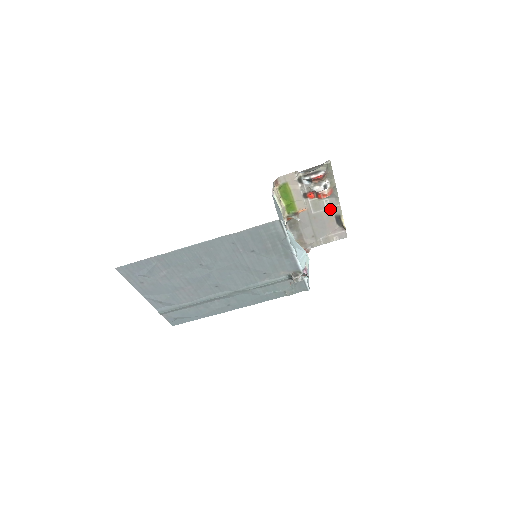
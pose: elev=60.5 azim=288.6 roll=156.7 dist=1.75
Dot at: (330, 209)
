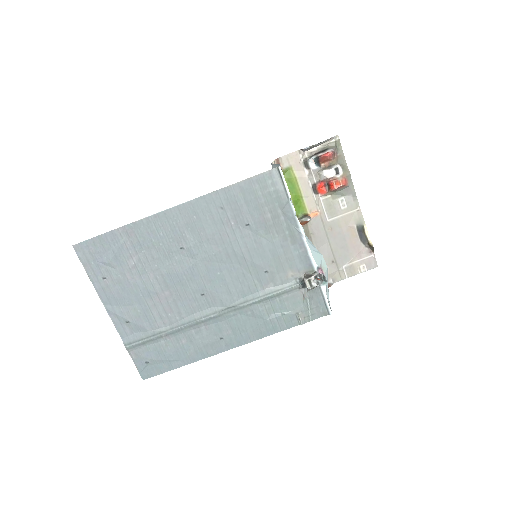
Dot at: (349, 215)
